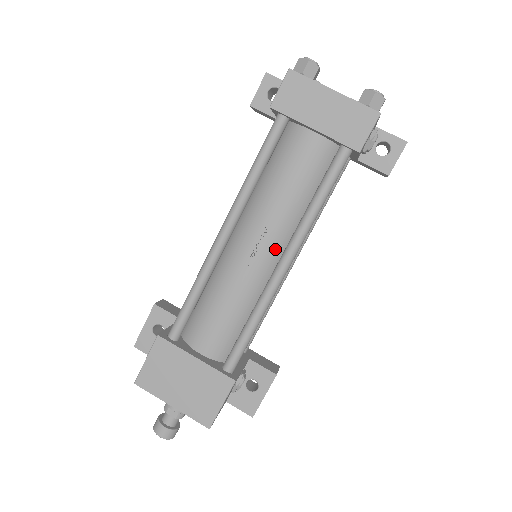
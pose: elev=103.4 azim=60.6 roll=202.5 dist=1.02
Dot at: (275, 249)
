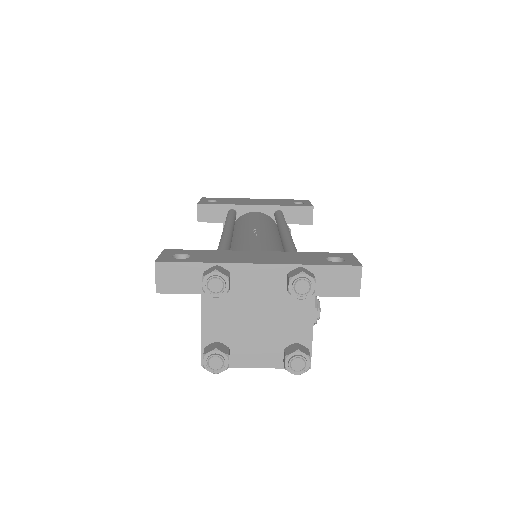
Dot at: occluded
